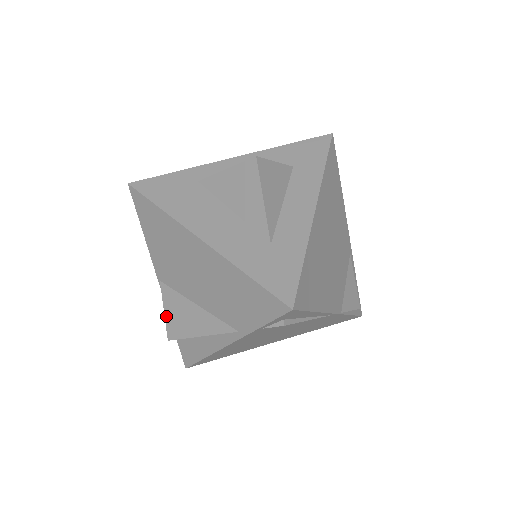
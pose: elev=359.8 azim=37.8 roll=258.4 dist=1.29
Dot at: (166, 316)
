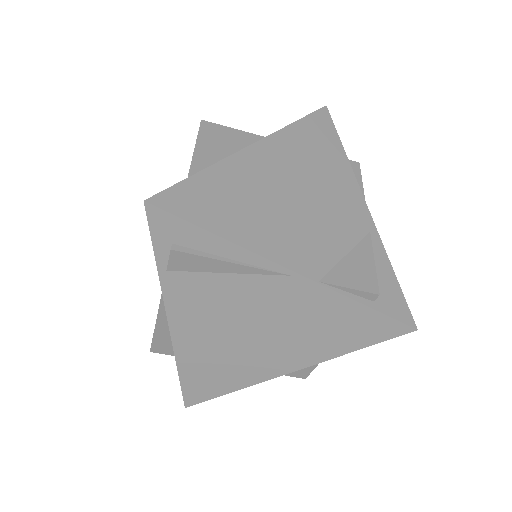
Dot at: occluded
